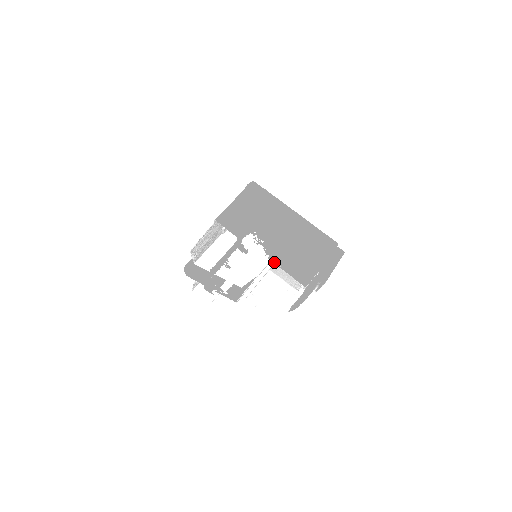
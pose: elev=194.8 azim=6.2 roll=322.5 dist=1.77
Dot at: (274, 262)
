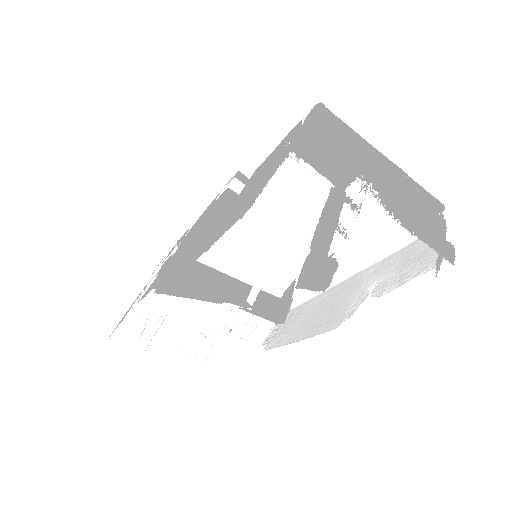
Dot at: (403, 226)
